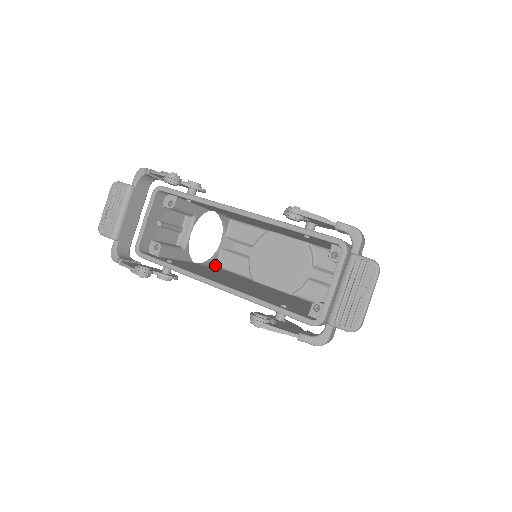
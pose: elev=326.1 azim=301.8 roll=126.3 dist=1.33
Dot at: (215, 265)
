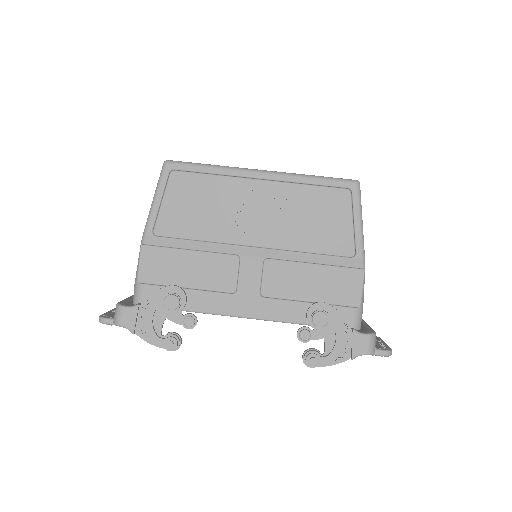
Dot at: occluded
